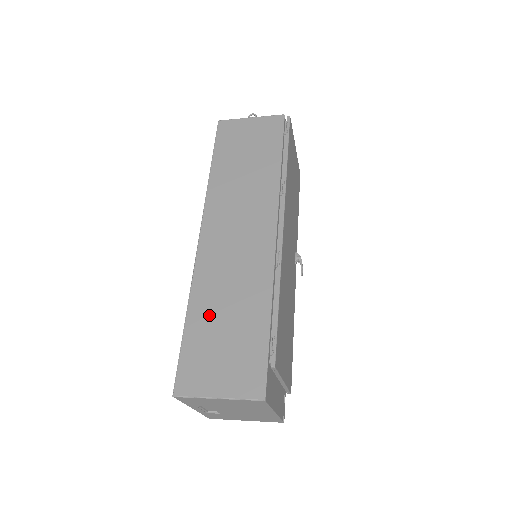
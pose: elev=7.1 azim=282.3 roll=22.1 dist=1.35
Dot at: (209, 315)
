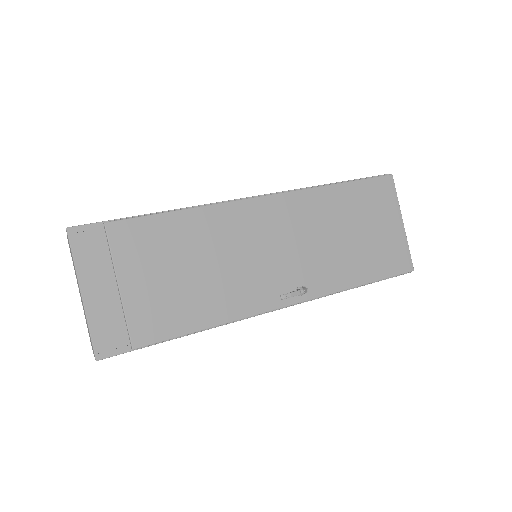
Dot at: occluded
